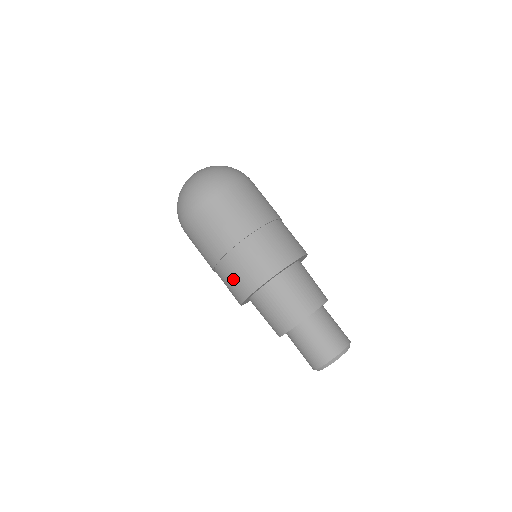
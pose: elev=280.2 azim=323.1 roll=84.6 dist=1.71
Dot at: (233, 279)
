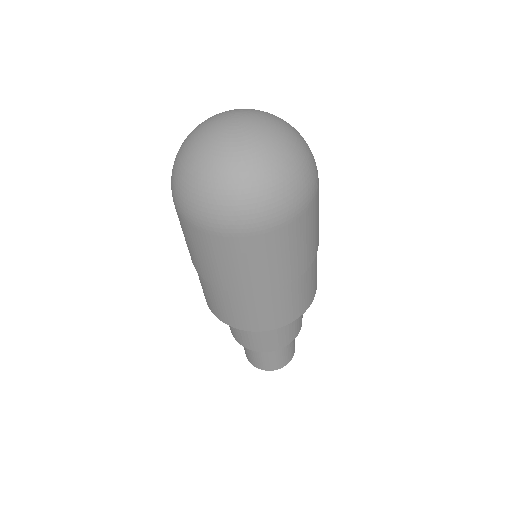
Dot at: occluded
